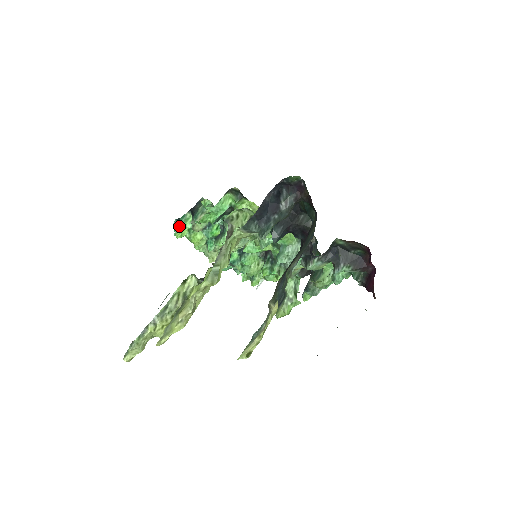
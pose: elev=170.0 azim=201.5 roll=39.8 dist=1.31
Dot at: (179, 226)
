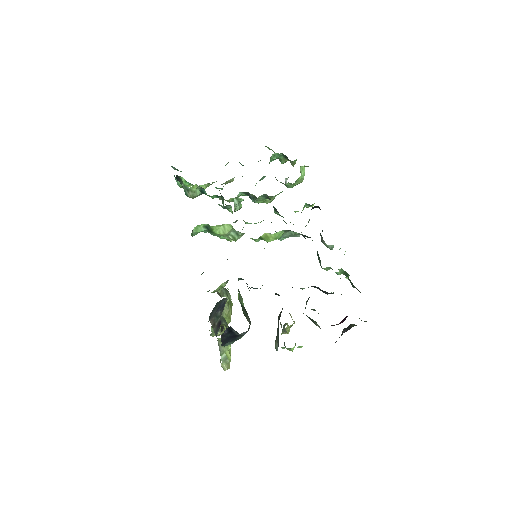
Dot at: occluded
